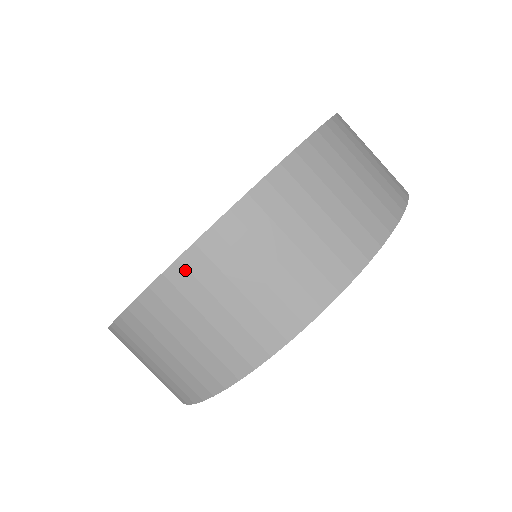
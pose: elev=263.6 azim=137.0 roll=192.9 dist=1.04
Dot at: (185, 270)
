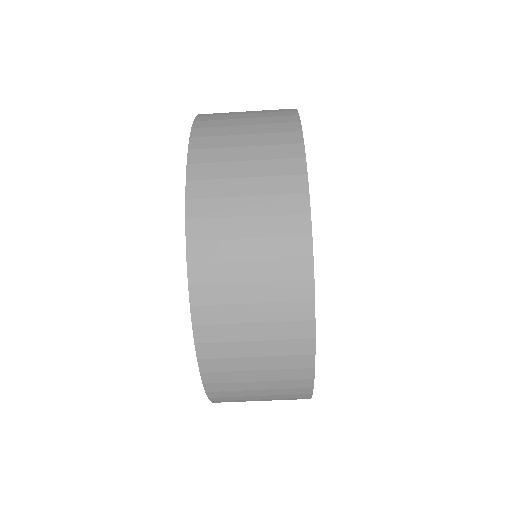
Dot at: occluded
